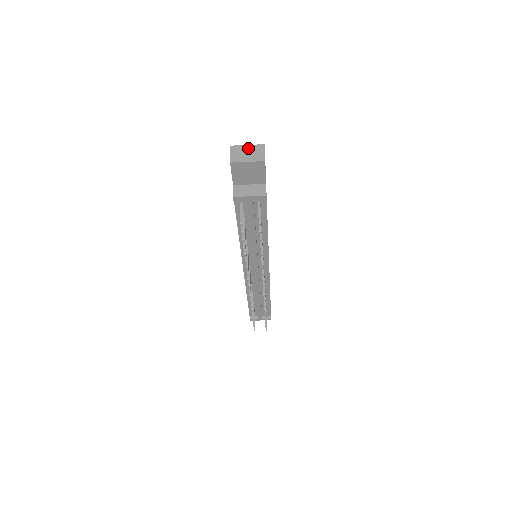
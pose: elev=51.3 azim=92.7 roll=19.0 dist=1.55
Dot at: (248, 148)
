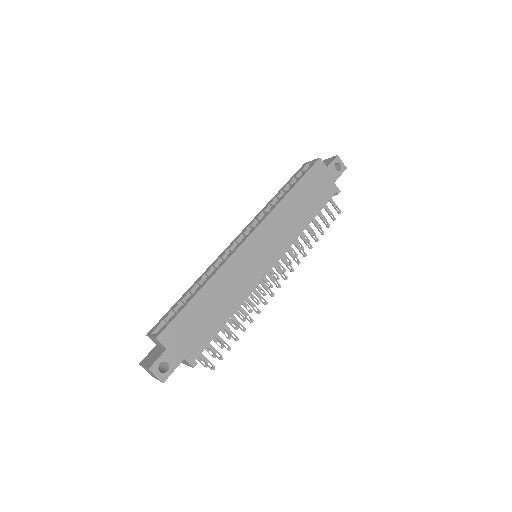
Dot at: occluded
